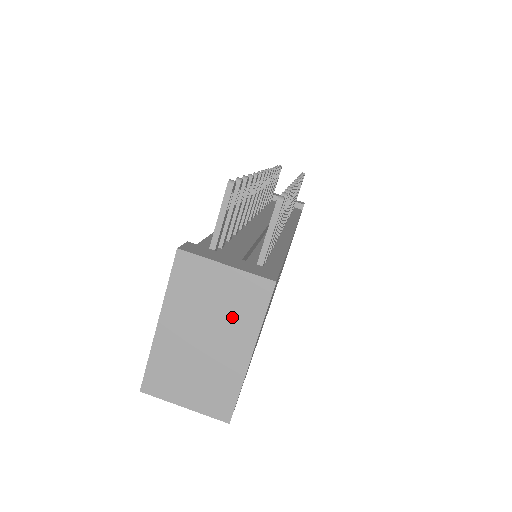
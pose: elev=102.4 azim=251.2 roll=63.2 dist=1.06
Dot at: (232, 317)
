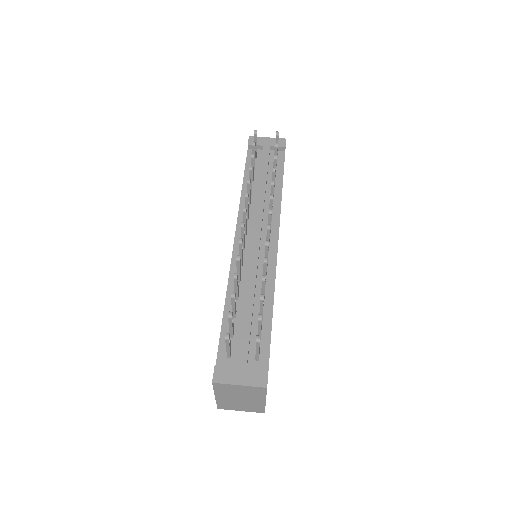
Dot at: (250, 395)
